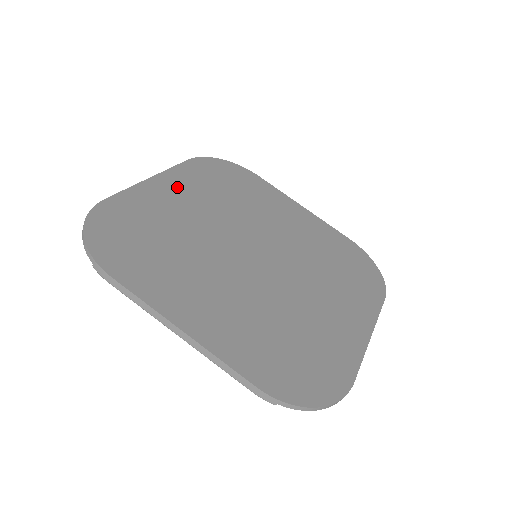
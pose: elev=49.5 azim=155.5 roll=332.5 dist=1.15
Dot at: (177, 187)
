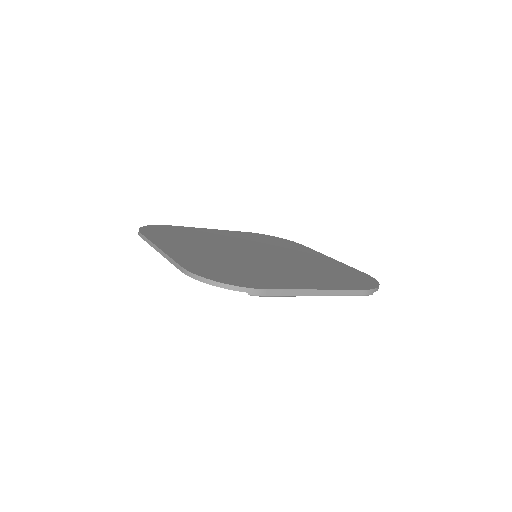
Dot at: (175, 246)
